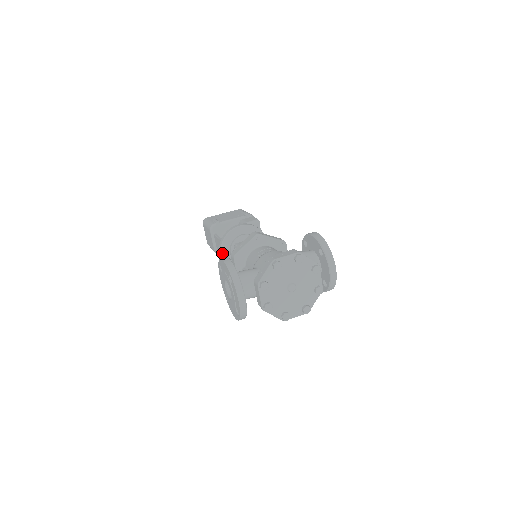
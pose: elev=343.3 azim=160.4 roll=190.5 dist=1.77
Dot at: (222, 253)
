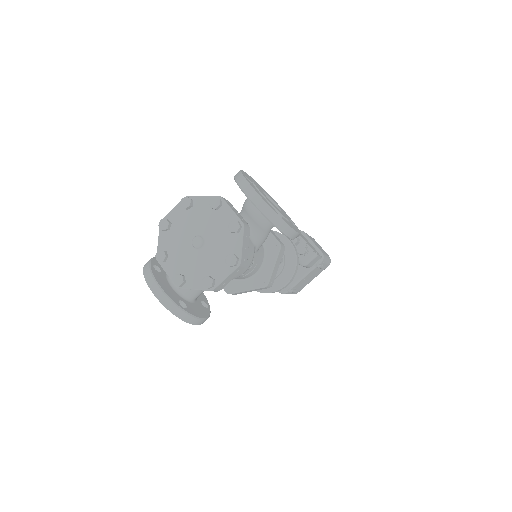
Dot at: occluded
